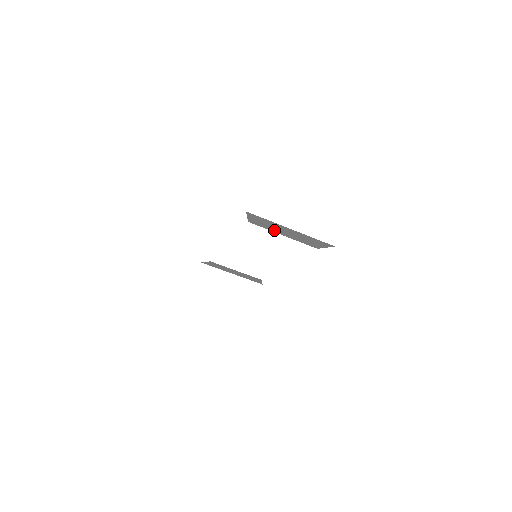
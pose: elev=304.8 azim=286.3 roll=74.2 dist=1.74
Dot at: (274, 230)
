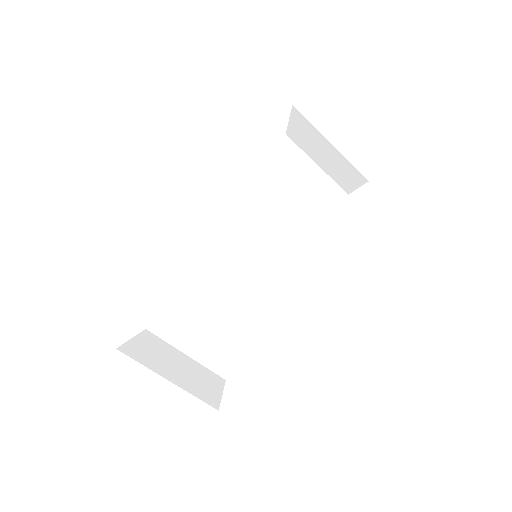
Dot at: (172, 352)
